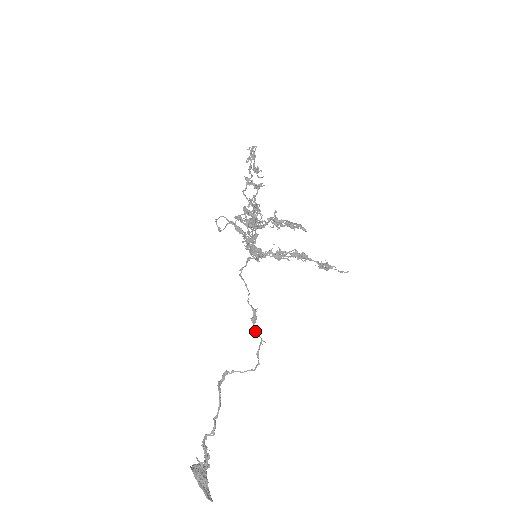
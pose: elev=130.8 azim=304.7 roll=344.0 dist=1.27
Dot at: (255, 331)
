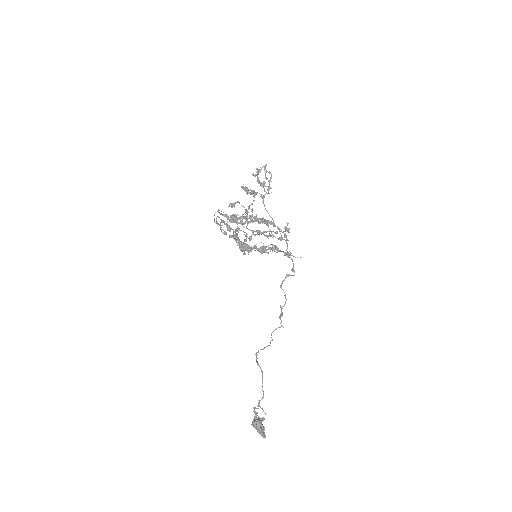
Dot at: (281, 322)
